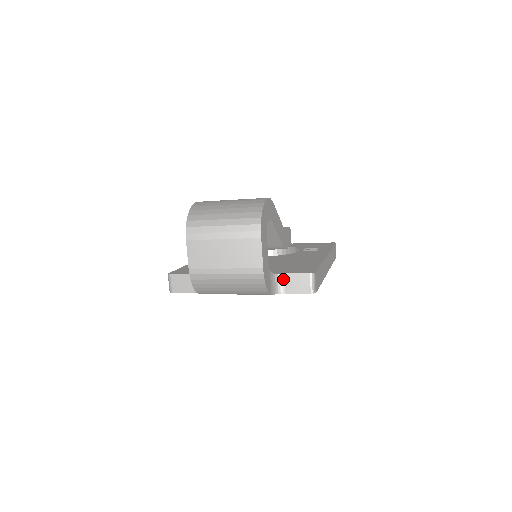
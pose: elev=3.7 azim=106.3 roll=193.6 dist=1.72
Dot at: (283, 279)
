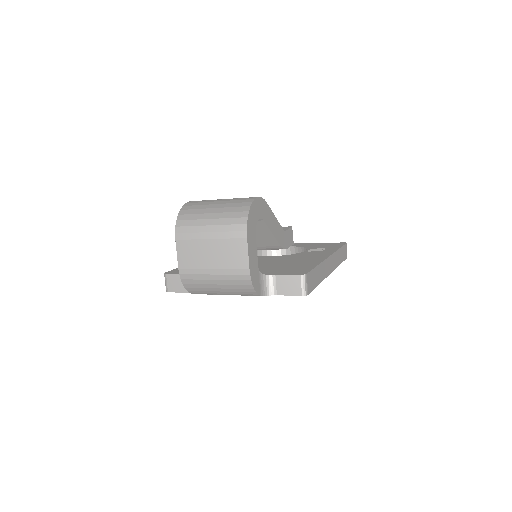
Dot at: (274, 280)
